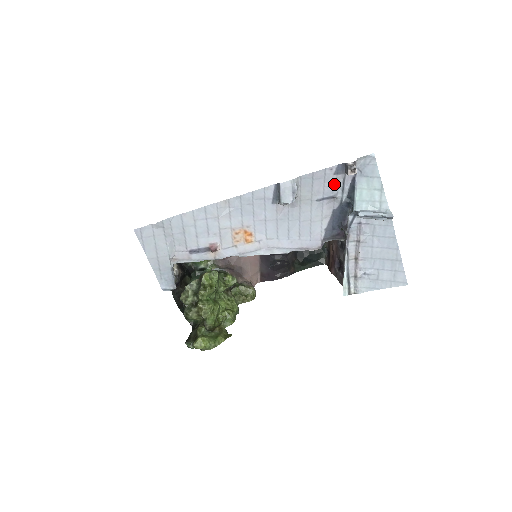
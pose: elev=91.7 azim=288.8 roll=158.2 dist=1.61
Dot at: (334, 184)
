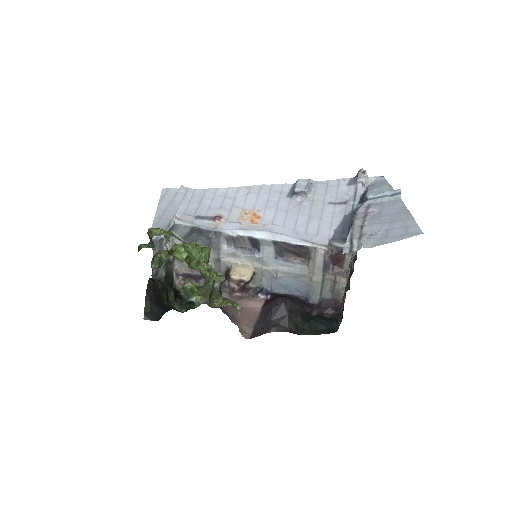
Dot at: (347, 193)
